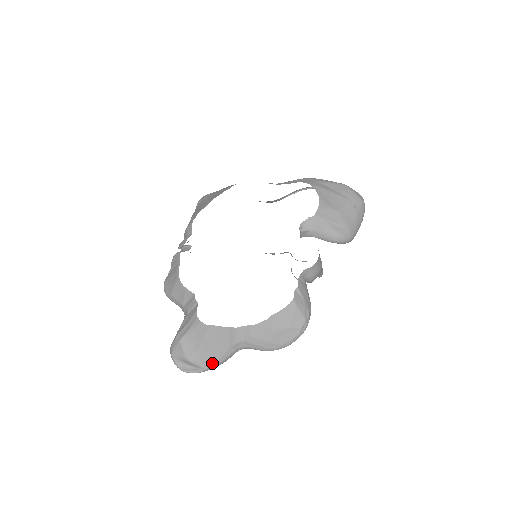
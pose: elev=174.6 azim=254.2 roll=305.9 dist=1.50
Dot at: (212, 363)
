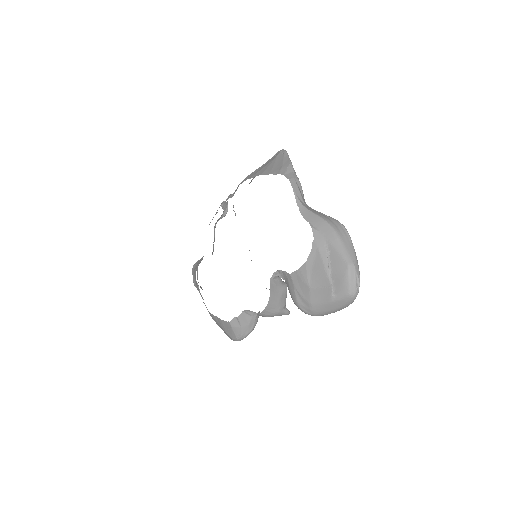
Dot at: occluded
